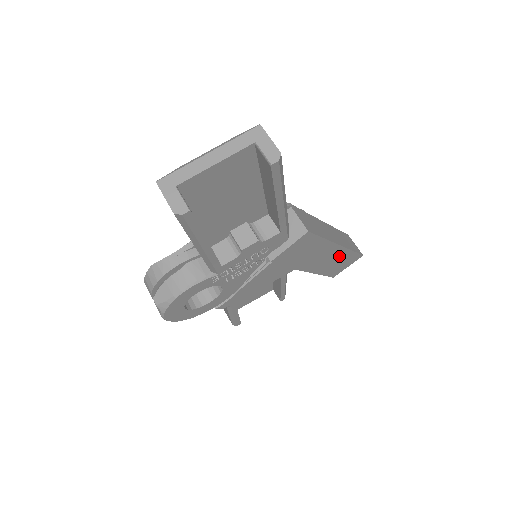
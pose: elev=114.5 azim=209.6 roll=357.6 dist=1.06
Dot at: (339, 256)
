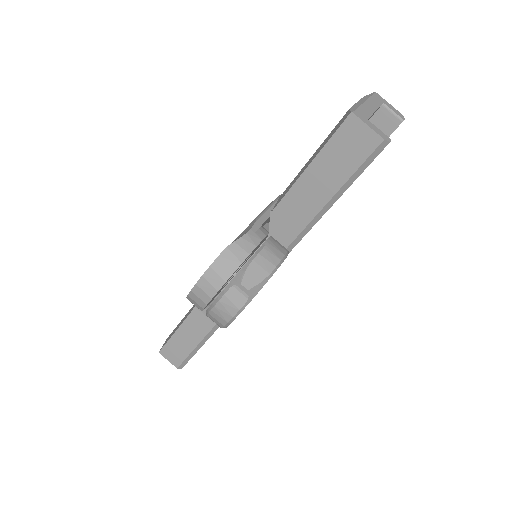
Dot at: occluded
